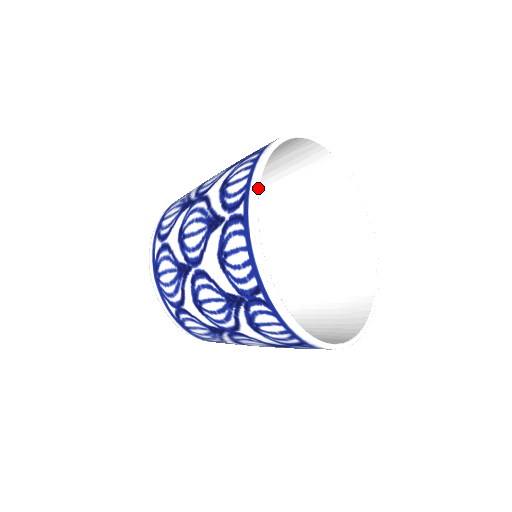
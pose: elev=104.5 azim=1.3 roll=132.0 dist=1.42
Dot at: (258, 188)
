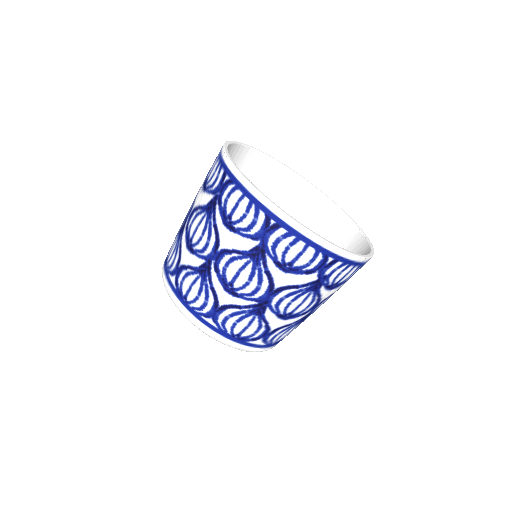
Dot at: (231, 142)
